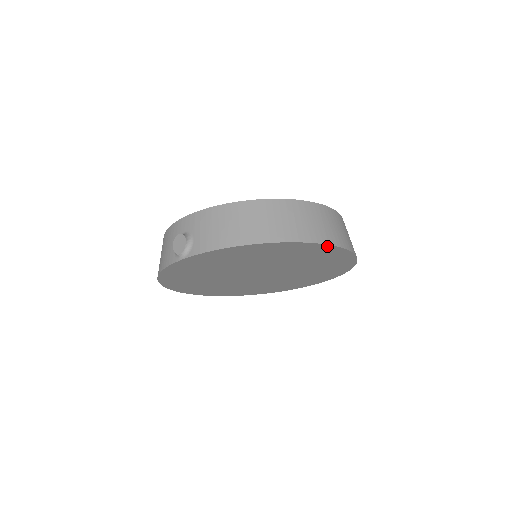
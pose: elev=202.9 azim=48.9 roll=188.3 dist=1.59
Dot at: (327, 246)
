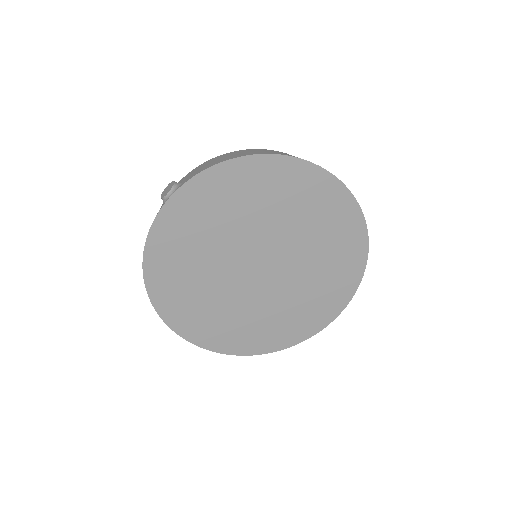
Dot at: (324, 174)
